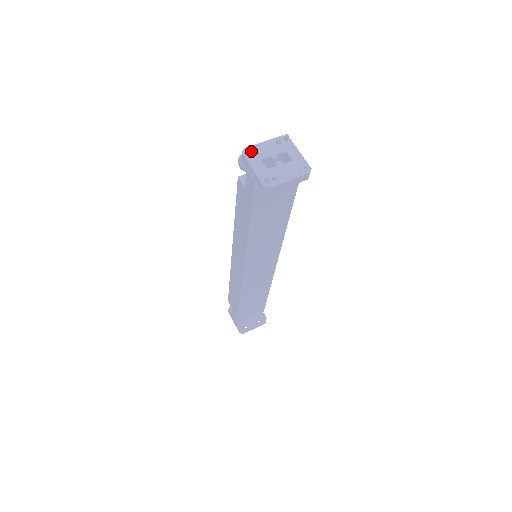
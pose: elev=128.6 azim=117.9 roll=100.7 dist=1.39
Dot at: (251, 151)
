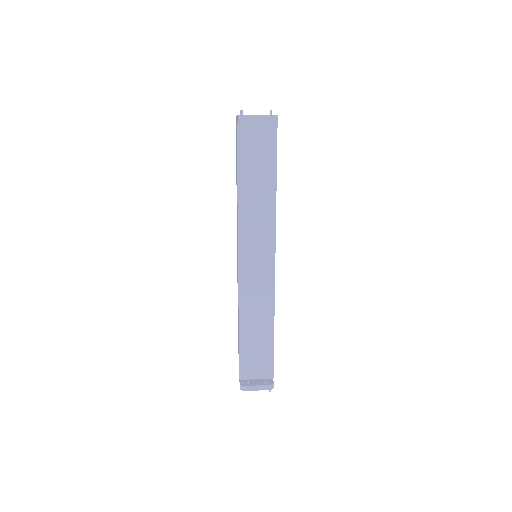
Dot at: occluded
